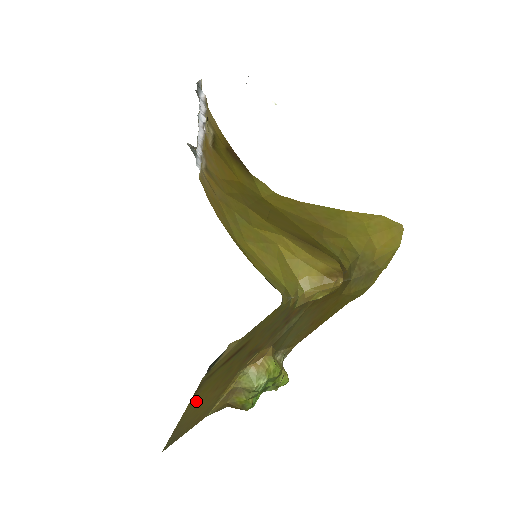
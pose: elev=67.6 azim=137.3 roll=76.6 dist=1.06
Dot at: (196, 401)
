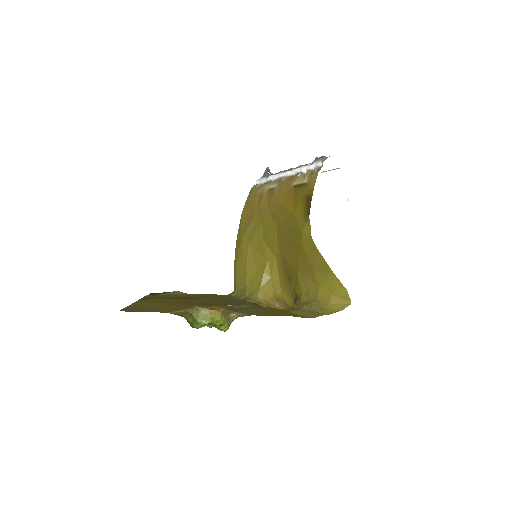
Dot at: (146, 303)
